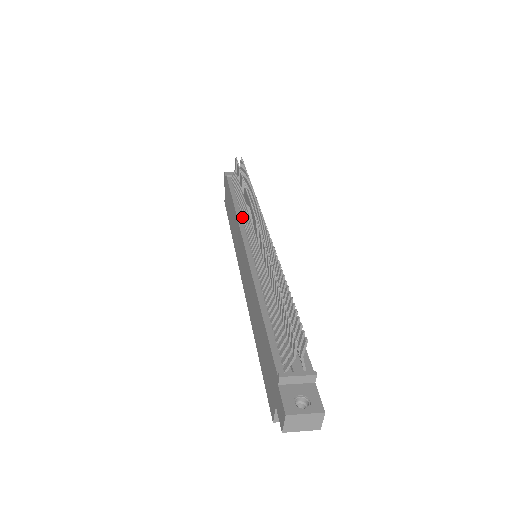
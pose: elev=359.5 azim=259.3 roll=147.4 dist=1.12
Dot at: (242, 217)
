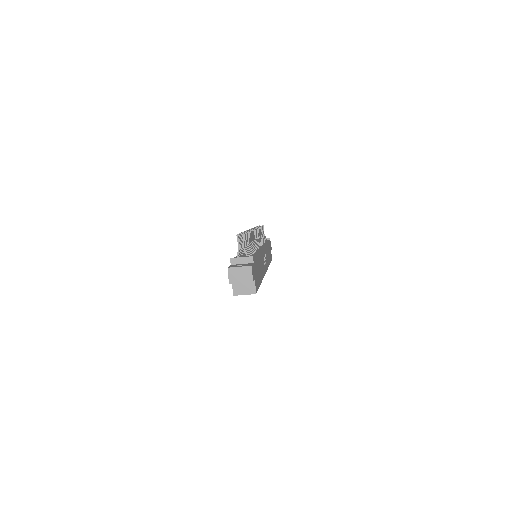
Dot at: occluded
